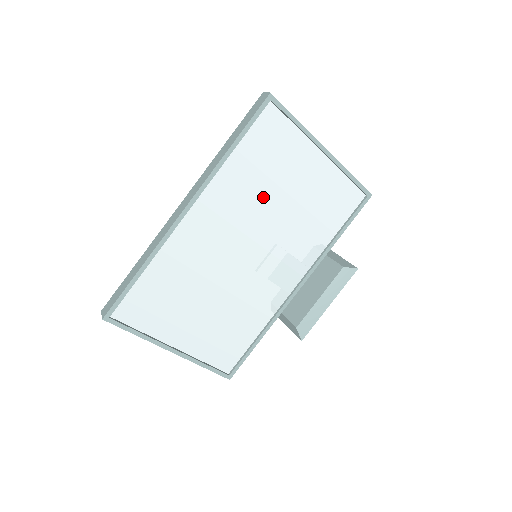
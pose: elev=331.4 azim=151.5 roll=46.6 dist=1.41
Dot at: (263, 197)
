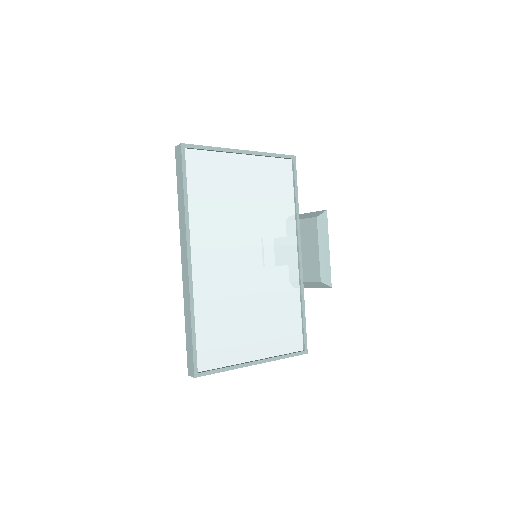
Dot at: (229, 213)
